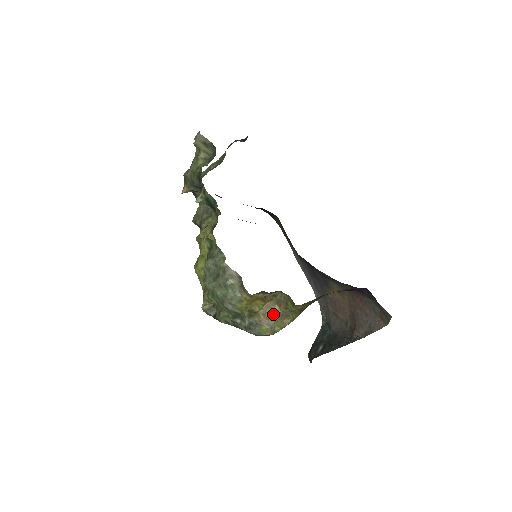
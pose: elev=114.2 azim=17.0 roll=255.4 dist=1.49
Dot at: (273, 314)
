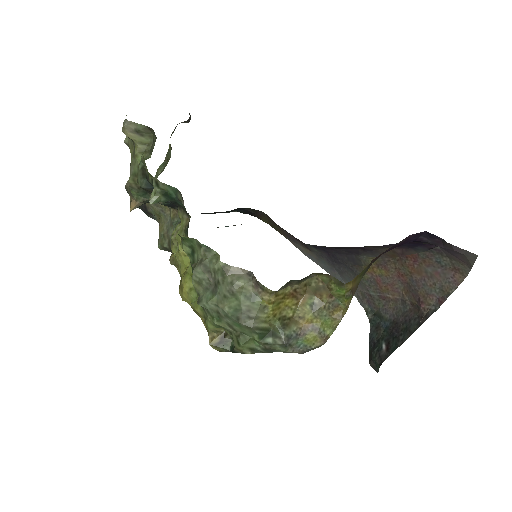
Dot at: (315, 312)
